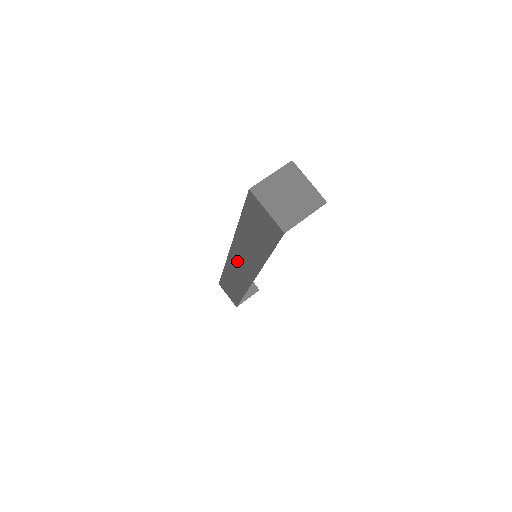
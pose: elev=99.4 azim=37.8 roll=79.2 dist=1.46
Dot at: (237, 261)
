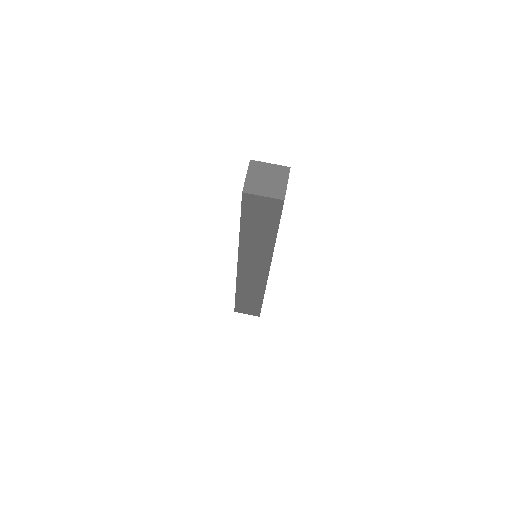
Dot at: (248, 268)
